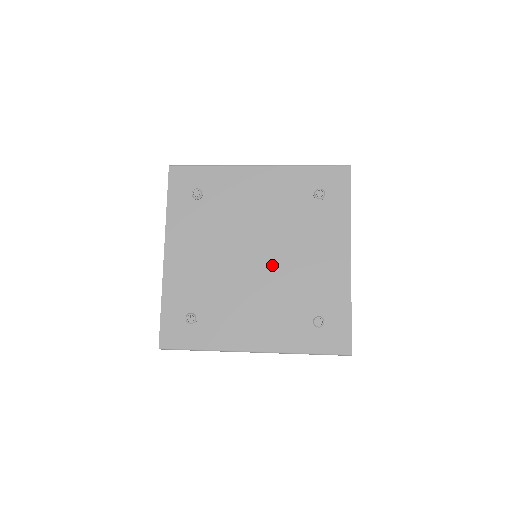
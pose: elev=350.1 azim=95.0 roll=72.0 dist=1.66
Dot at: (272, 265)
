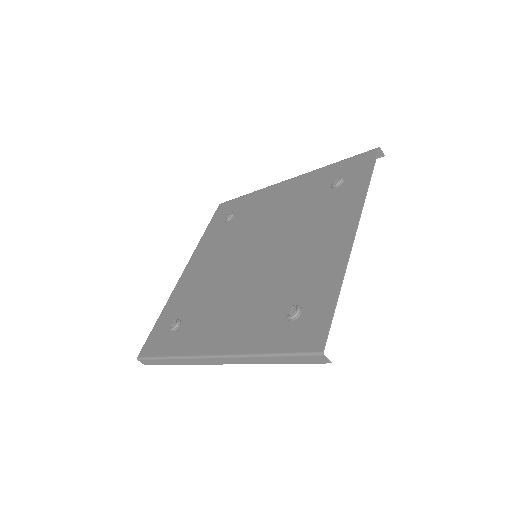
Dot at: (266, 260)
